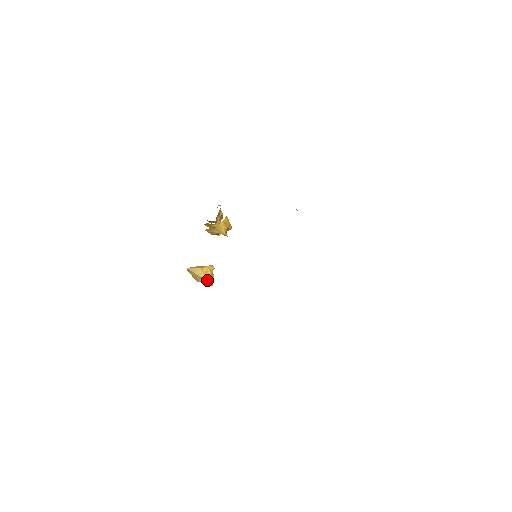
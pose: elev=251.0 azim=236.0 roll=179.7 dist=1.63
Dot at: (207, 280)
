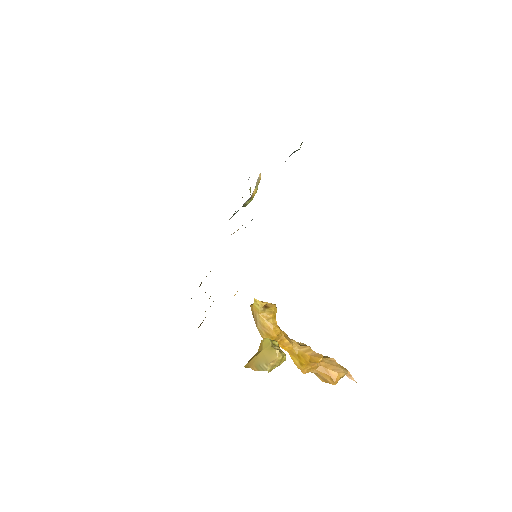
Dot at: (265, 350)
